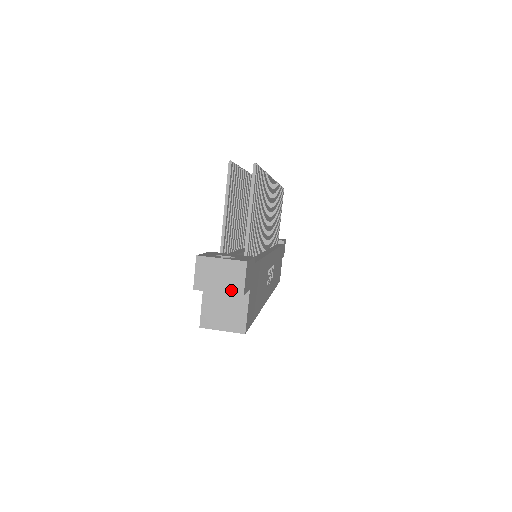
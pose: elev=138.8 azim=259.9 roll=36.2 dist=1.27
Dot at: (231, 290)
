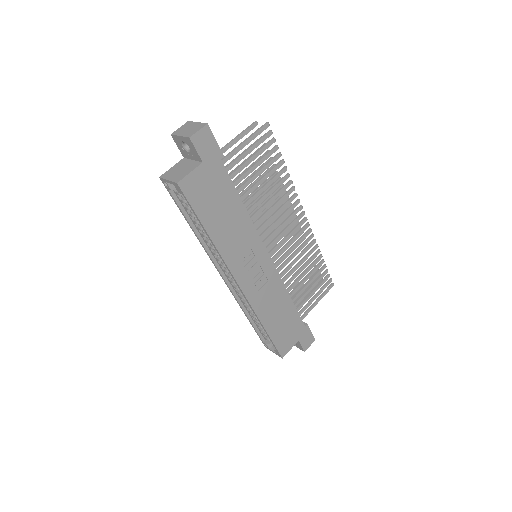
Dot at: (187, 135)
